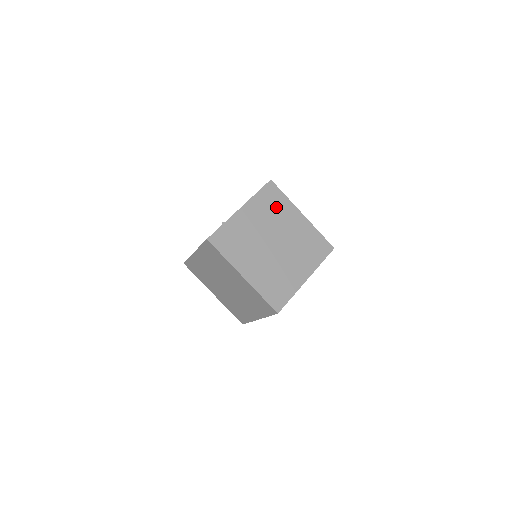
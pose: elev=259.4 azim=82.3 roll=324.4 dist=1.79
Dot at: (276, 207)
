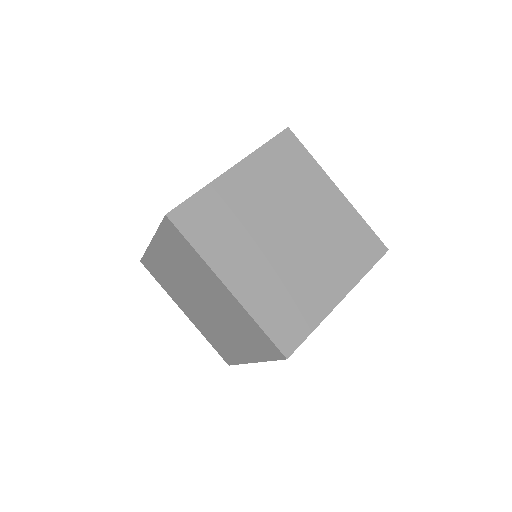
Dot at: (294, 172)
